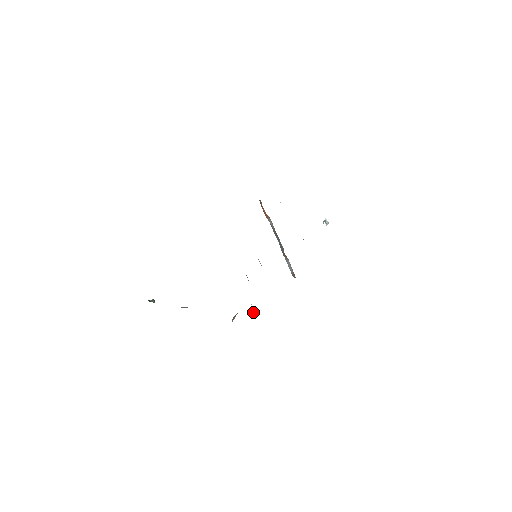
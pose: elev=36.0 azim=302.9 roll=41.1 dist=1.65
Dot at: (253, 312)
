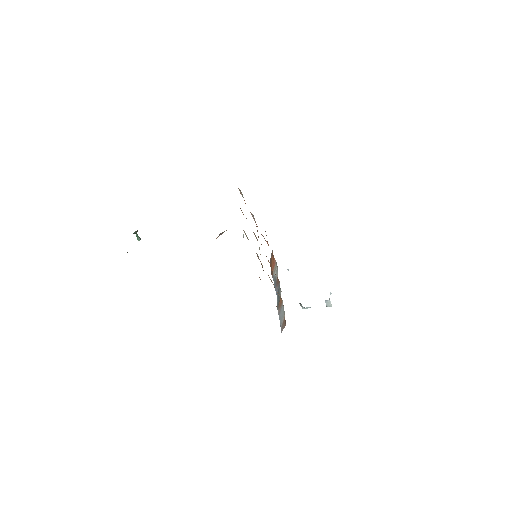
Dot at: occluded
